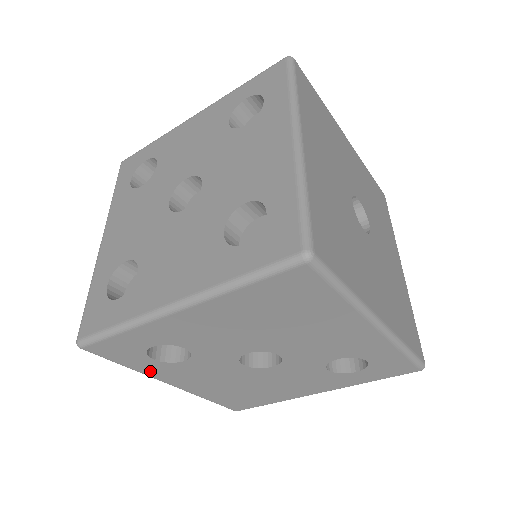
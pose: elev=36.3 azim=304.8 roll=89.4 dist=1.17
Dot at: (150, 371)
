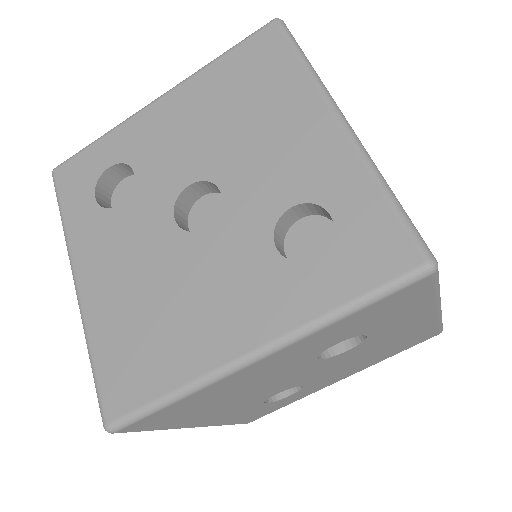
Dot at: (77, 232)
